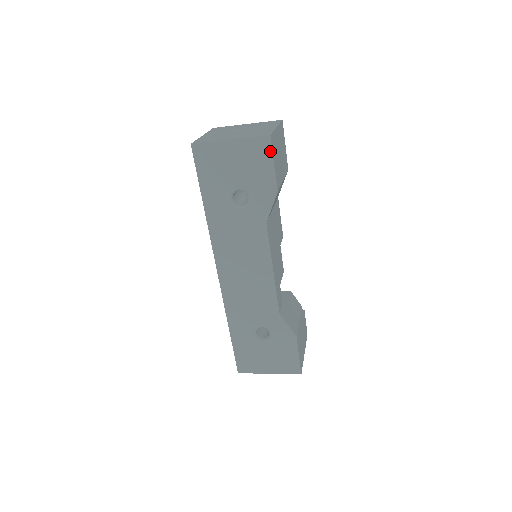
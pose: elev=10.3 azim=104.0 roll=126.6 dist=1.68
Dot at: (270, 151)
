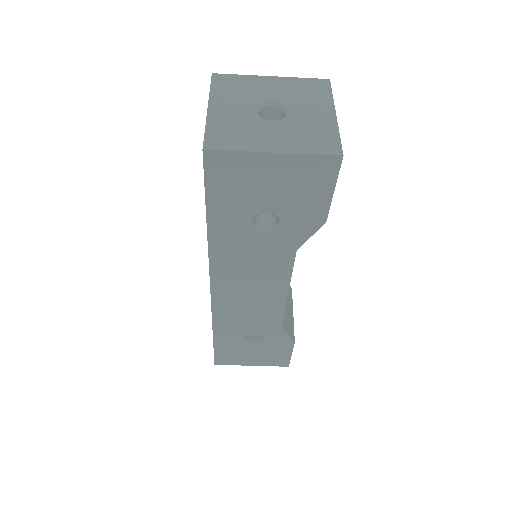
Dot at: (334, 175)
